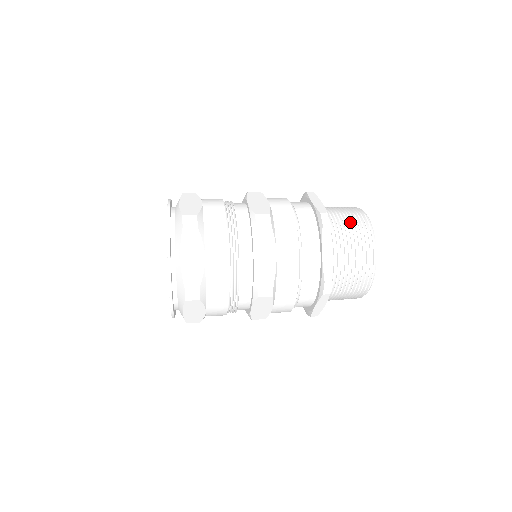
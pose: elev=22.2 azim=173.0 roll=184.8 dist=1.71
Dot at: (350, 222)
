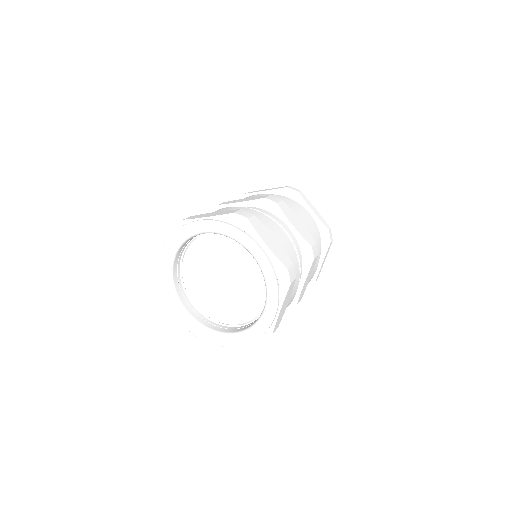
Dot at: occluded
